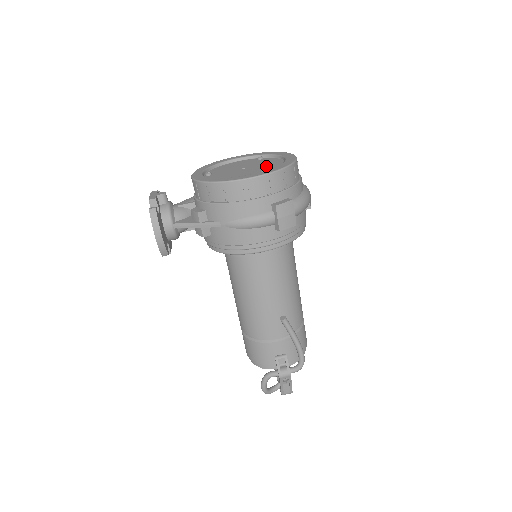
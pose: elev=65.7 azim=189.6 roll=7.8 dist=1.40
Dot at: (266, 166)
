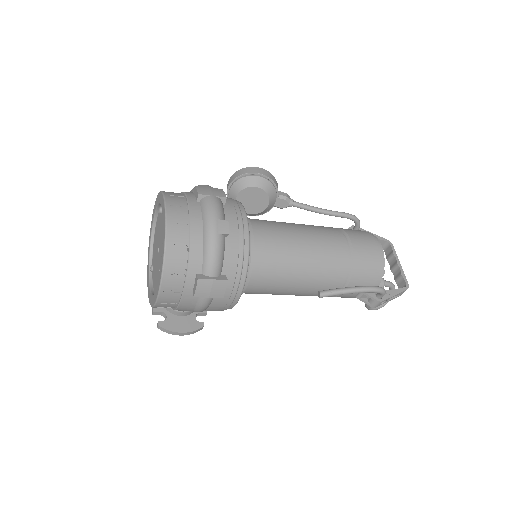
Dot at: occluded
